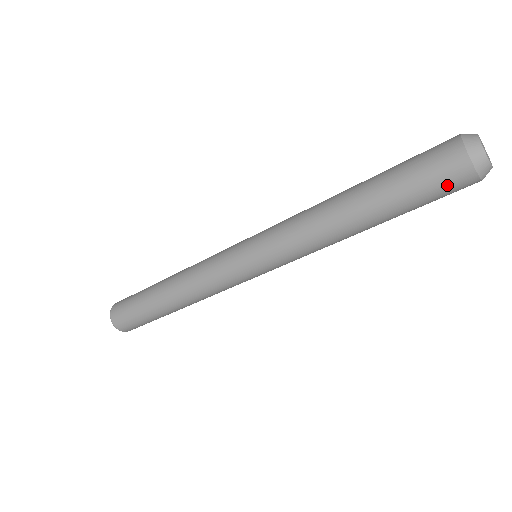
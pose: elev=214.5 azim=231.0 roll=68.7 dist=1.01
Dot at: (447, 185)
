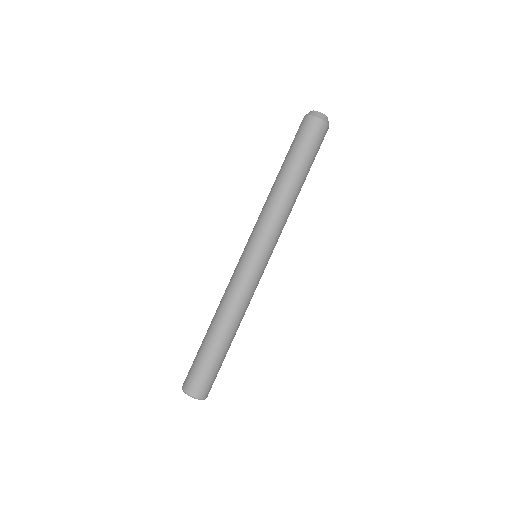
Dot at: (313, 132)
